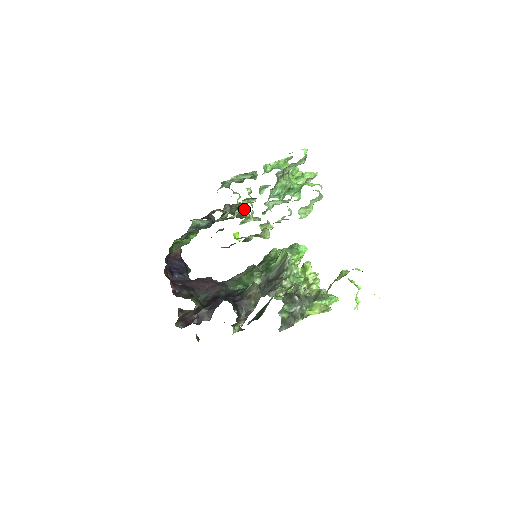
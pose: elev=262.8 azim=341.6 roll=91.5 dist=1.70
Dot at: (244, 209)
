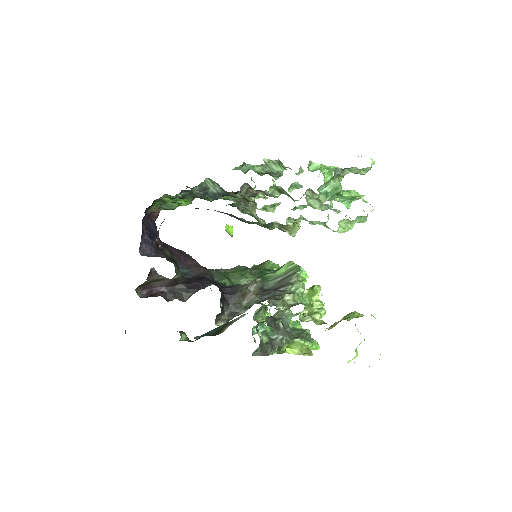
Dot at: (267, 197)
